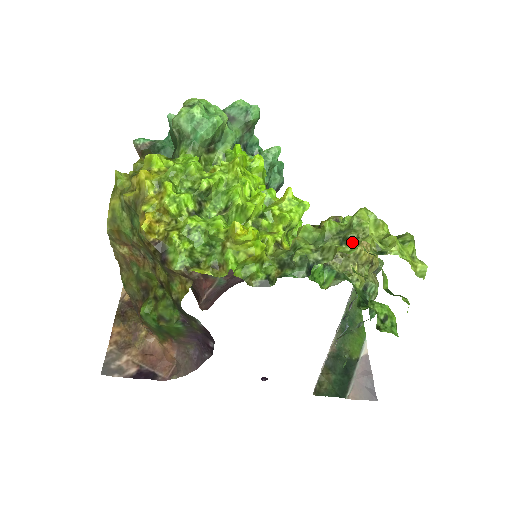
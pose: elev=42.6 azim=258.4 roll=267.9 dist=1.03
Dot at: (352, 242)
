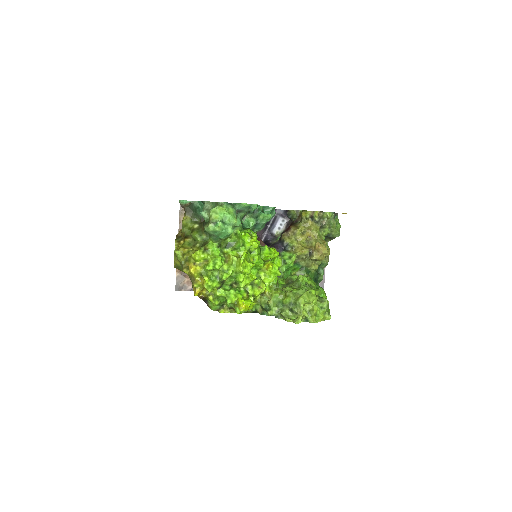
Dot at: (294, 313)
